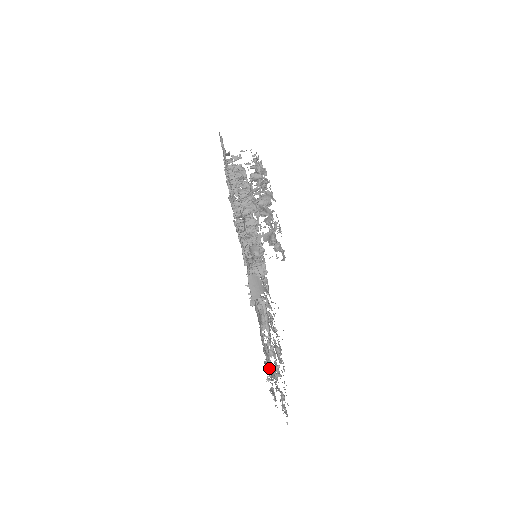
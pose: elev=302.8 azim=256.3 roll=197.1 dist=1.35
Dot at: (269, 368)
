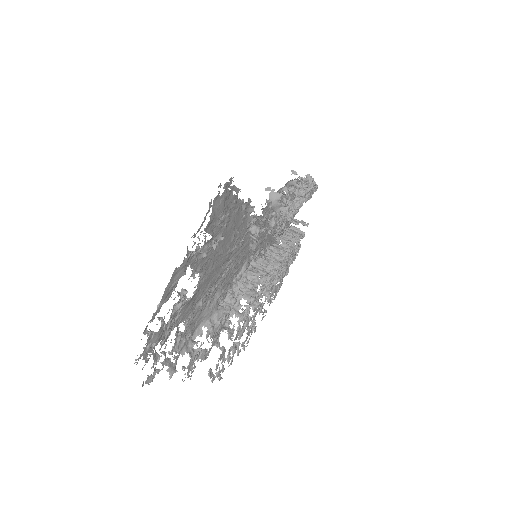
Dot at: (175, 351)
